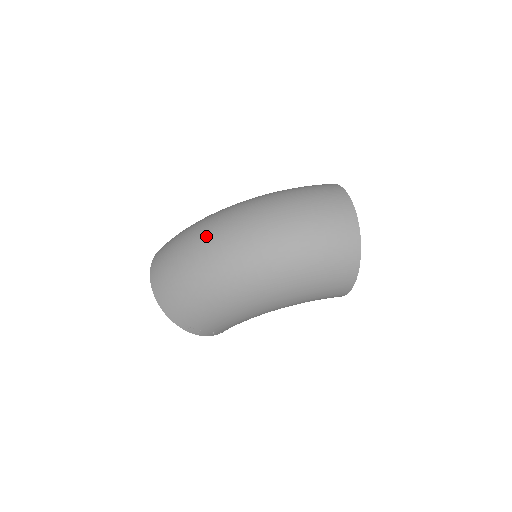
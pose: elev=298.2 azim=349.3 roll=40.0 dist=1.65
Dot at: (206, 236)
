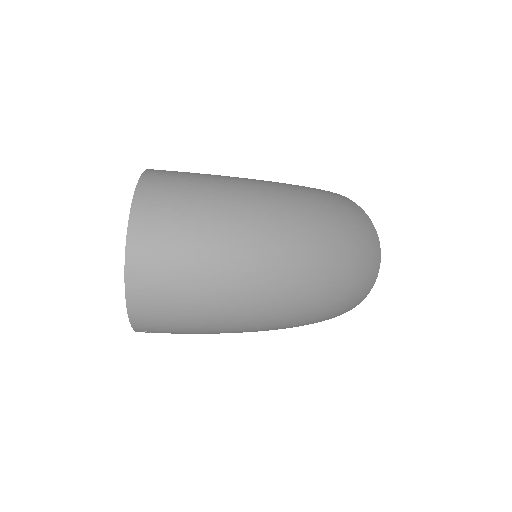
Dot at: (261, 250)
